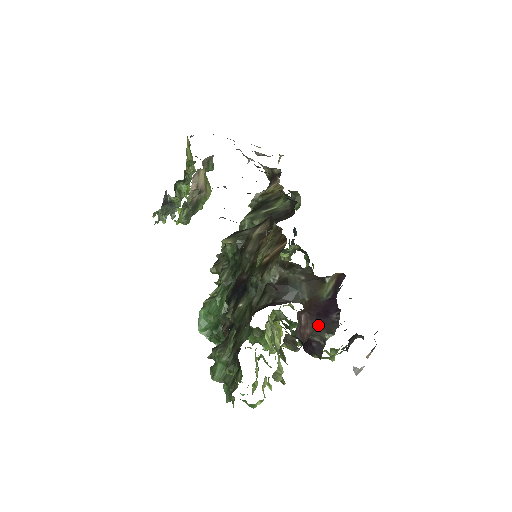
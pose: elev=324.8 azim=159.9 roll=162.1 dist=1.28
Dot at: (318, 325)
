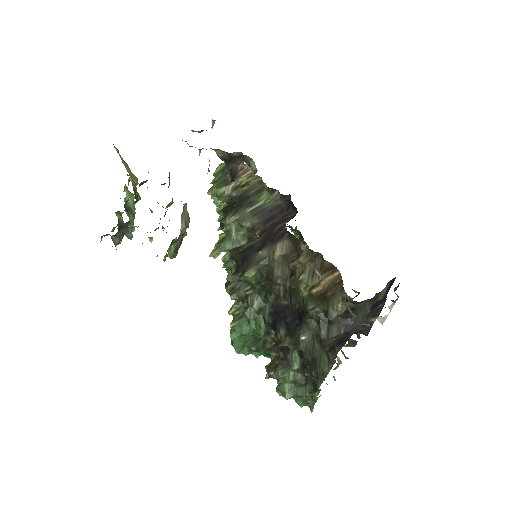
Dot at: occluded
